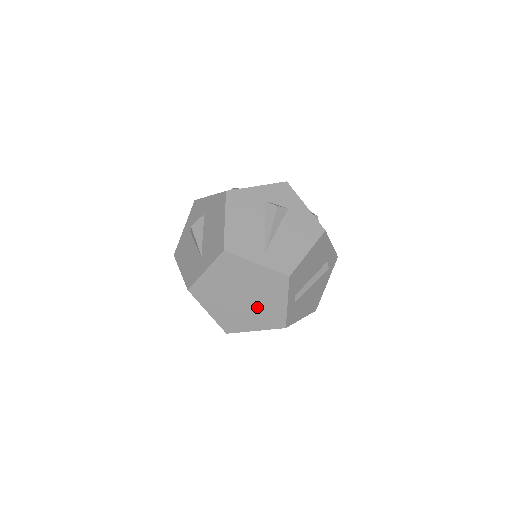
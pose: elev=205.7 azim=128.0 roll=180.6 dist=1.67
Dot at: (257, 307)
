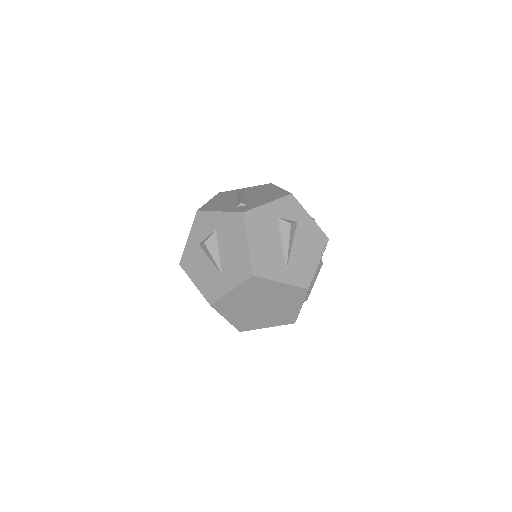
Dot at: (273, 312)
